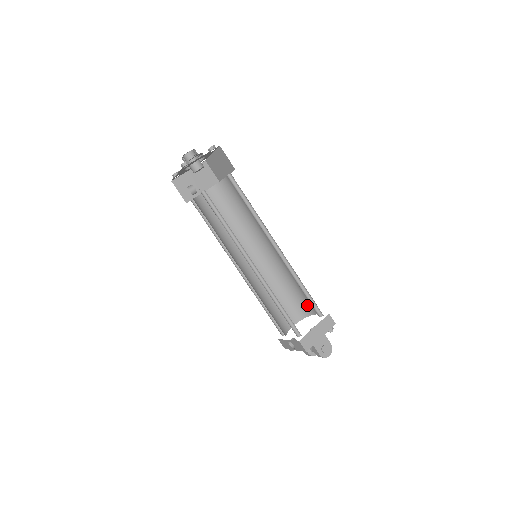
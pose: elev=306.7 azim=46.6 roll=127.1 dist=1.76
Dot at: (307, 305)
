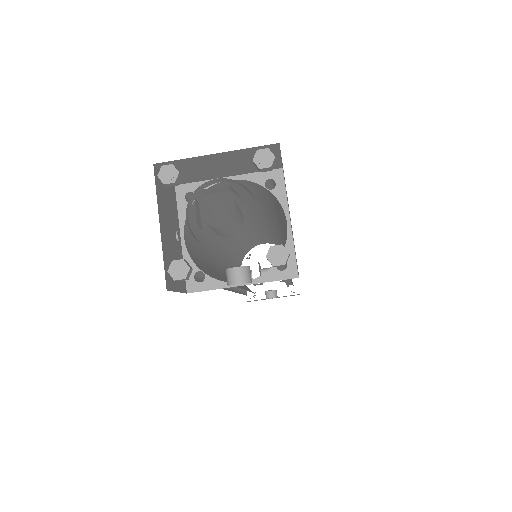
Dot at: (256, 243)
